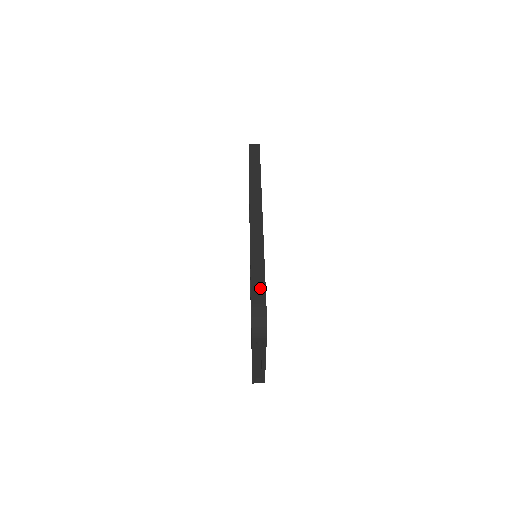
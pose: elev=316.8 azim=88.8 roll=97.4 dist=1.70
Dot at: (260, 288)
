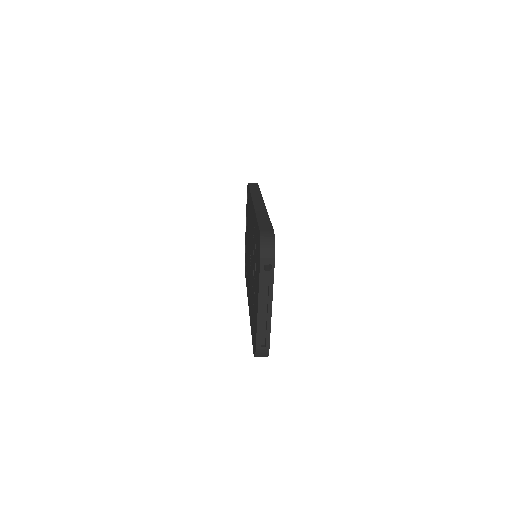
Dot at: (267, 224)
